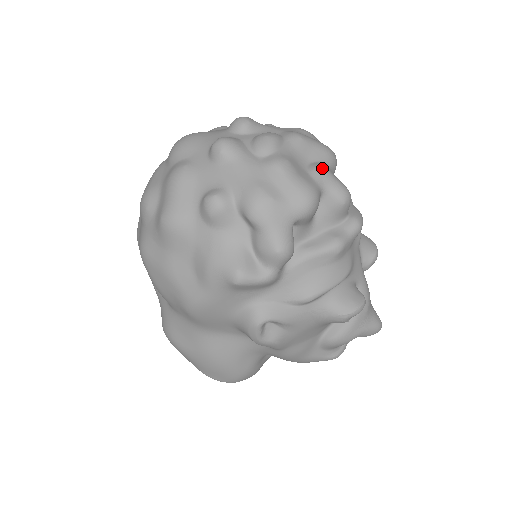
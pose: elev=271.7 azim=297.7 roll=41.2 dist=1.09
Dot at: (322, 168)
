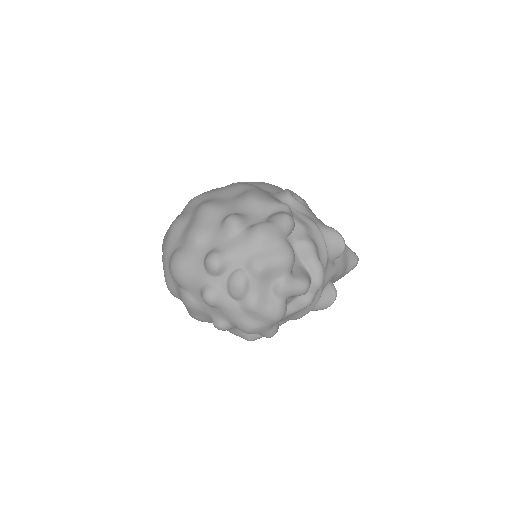
Dot at: (283, 288)
